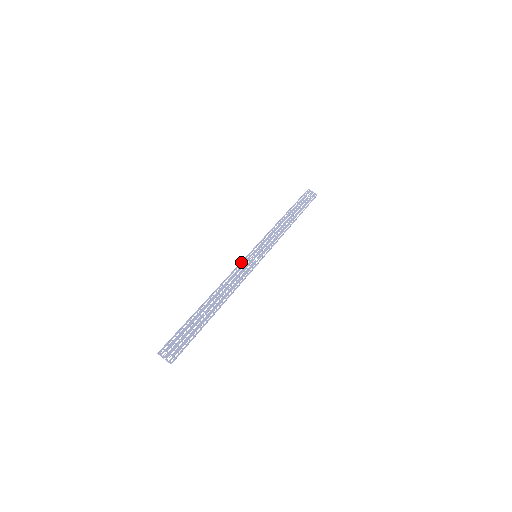
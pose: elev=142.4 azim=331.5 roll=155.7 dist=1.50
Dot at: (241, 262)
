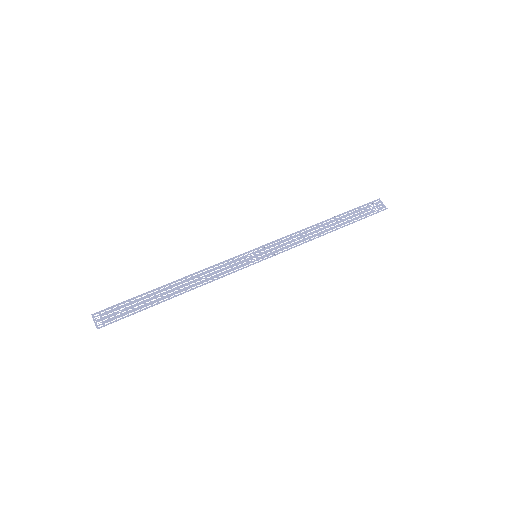
Dot at: (234, 257)
